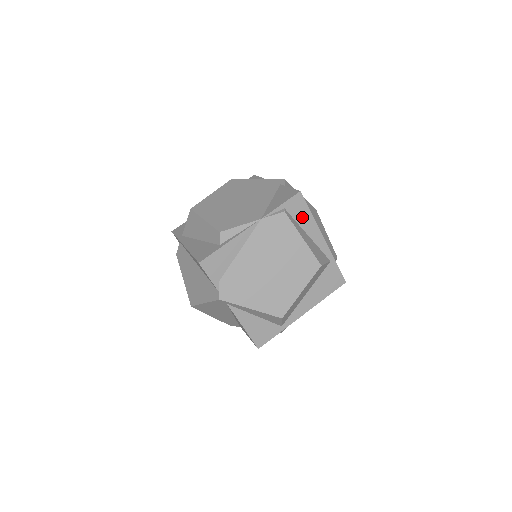
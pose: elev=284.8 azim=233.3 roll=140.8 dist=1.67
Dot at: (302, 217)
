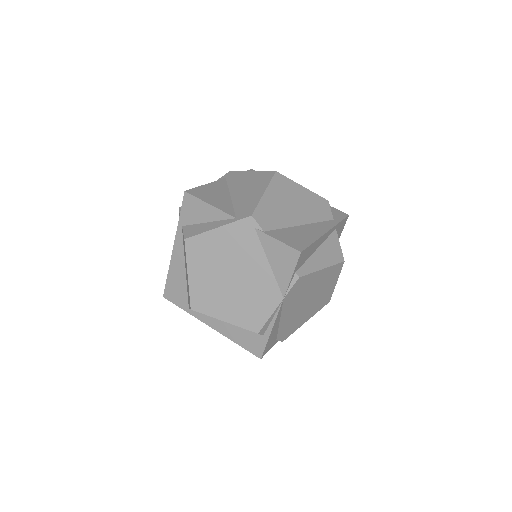
Dot at: (308, 253)
